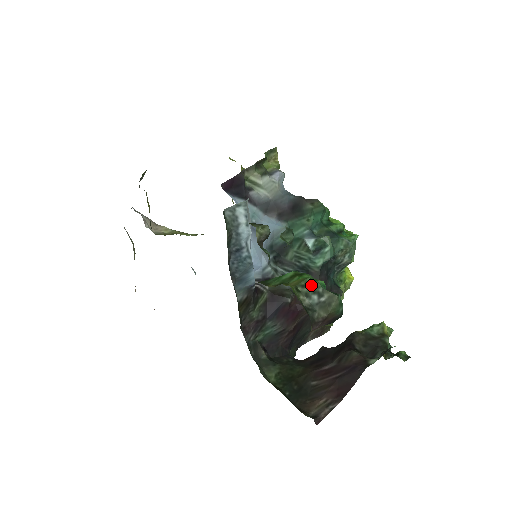
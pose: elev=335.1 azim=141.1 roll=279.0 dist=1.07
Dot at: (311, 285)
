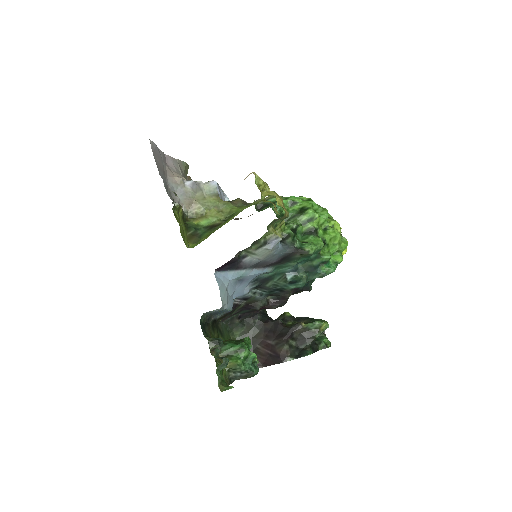
Dot at: (238, 370)
